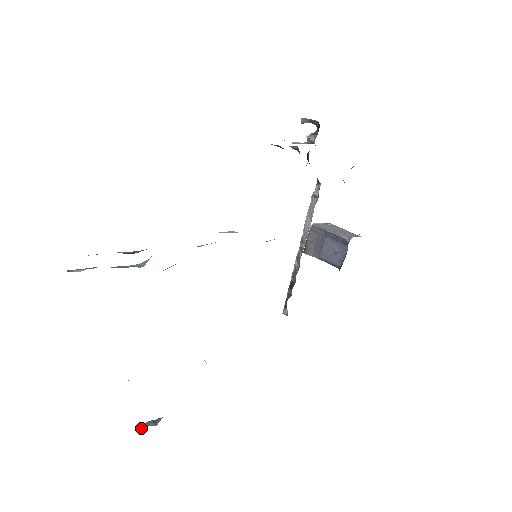
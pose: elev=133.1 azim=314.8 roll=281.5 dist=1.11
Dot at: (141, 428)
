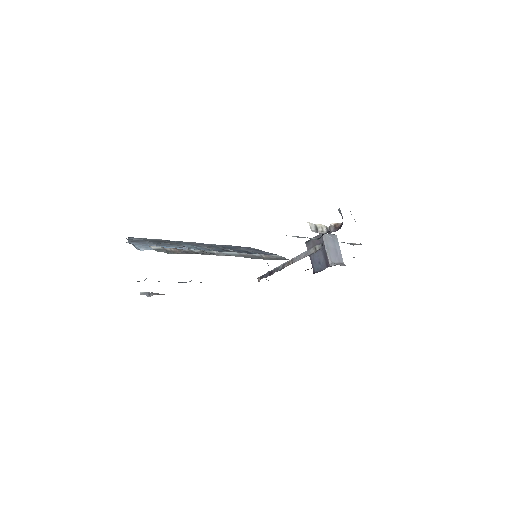
Dot at: occluded
